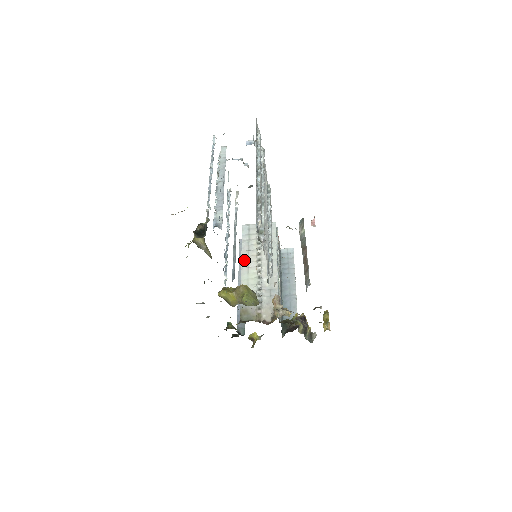
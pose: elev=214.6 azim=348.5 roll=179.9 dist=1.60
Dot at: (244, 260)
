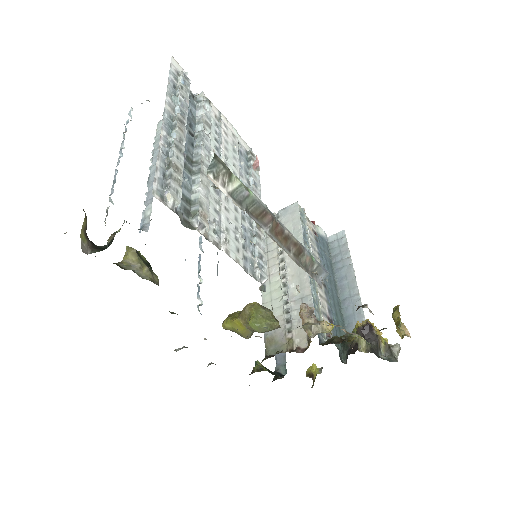
Dot at: occluded
